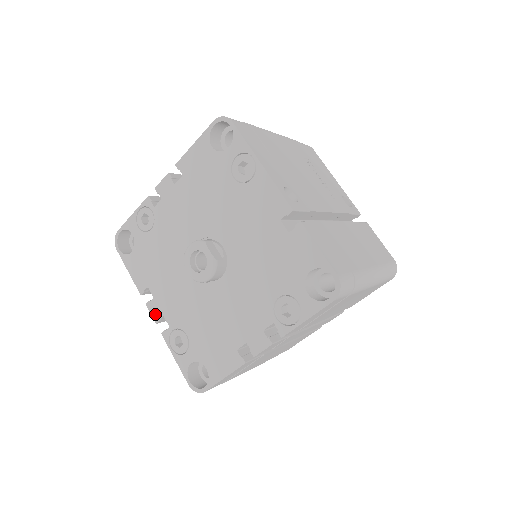
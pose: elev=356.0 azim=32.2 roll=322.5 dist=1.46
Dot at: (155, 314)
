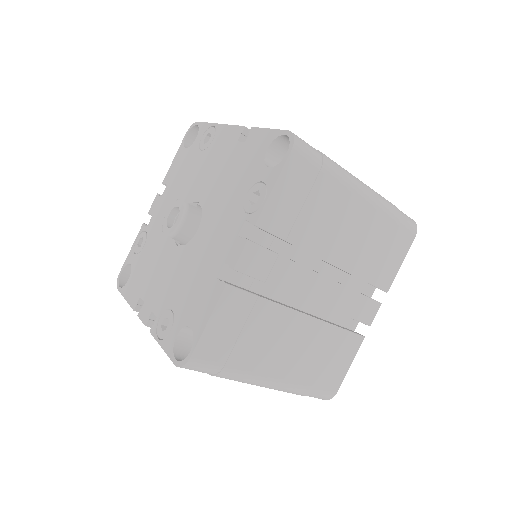
Dot at: (145, 317)
